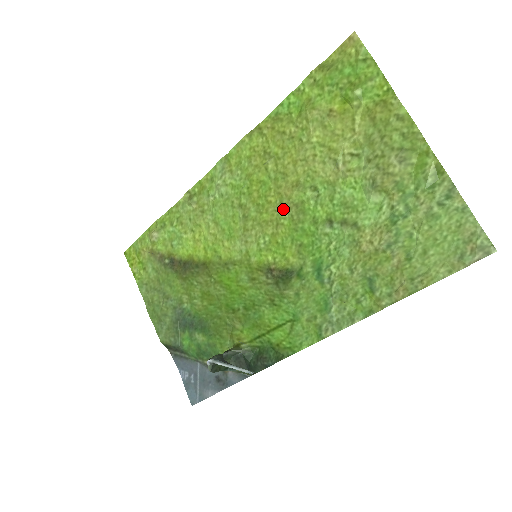
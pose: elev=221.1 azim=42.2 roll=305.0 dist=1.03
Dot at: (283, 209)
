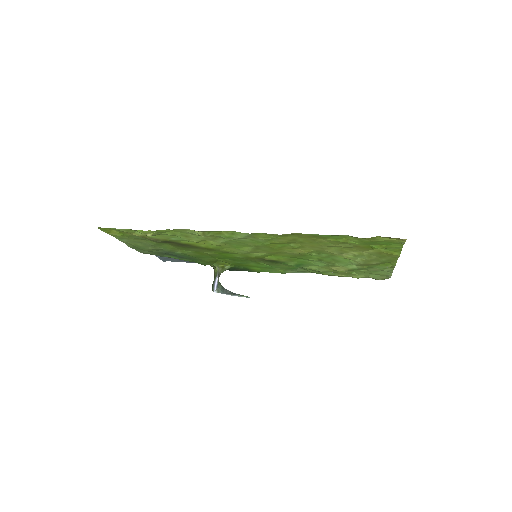
Dot at: (291, 253)
